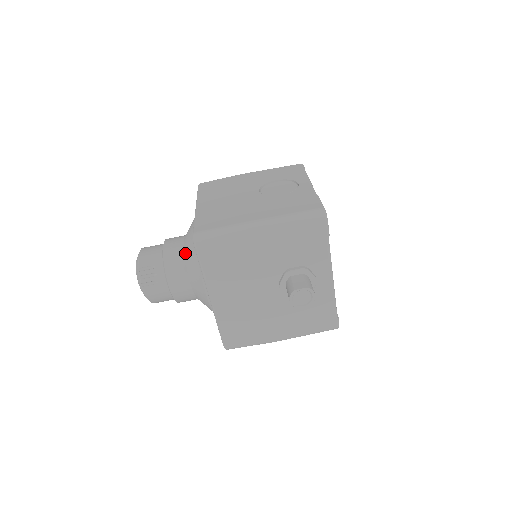
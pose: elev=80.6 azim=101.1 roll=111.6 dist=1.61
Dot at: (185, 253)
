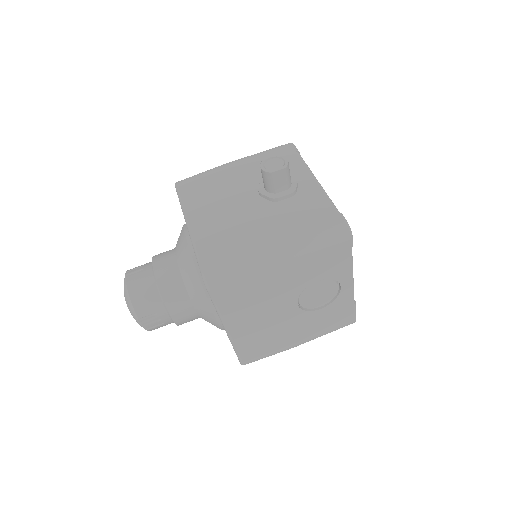
Dot at: occluded
